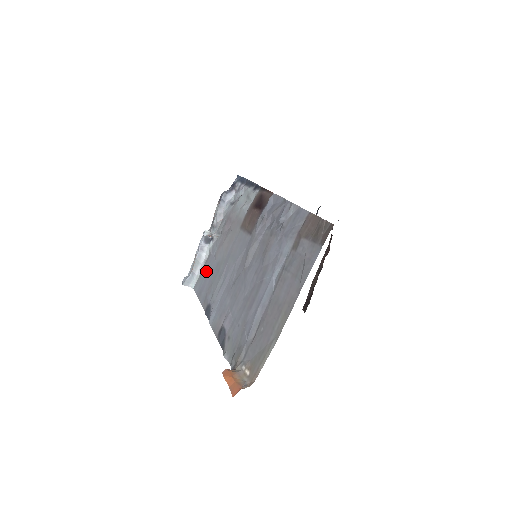
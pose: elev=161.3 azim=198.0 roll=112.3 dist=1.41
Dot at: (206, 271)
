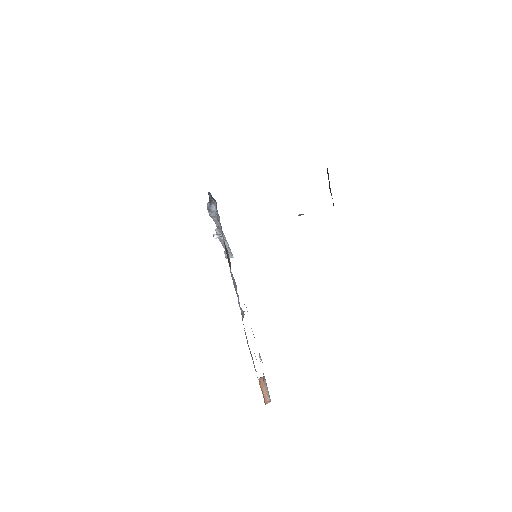
Dot at: occluded
